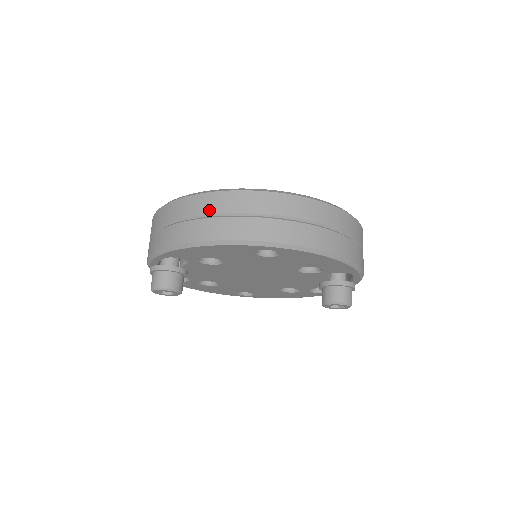
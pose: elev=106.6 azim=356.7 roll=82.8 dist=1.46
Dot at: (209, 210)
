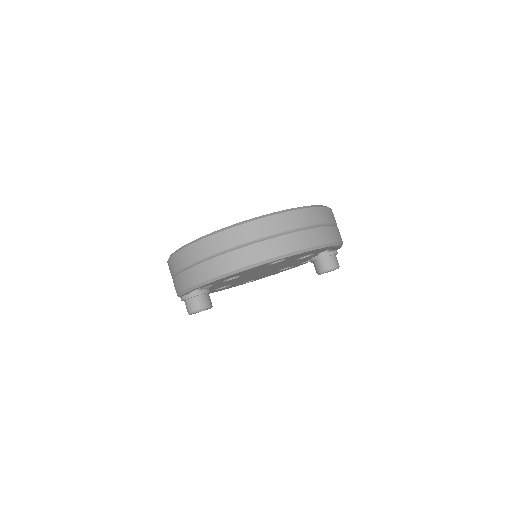
Dot at: (225, 246)
